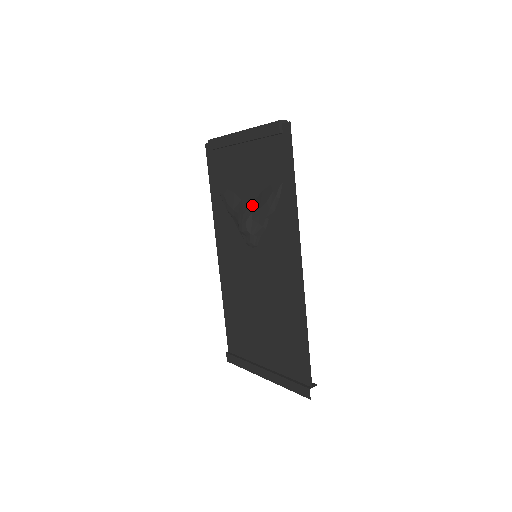
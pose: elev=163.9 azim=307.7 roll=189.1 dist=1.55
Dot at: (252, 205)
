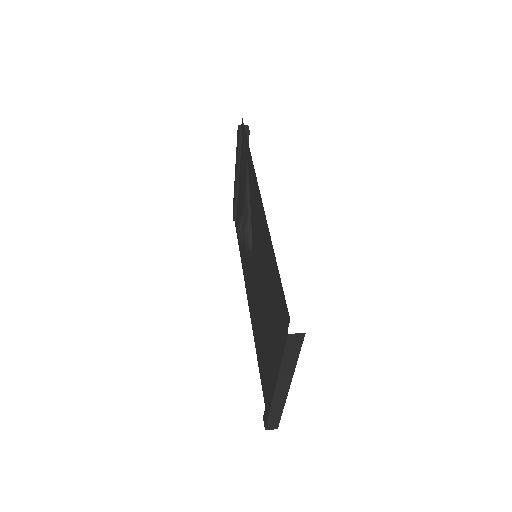
Dot at: occluded
